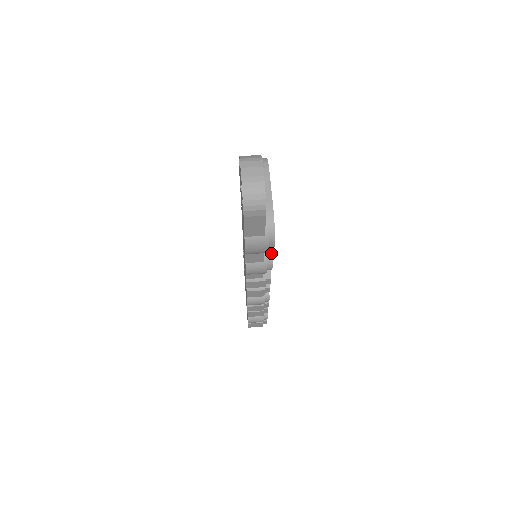
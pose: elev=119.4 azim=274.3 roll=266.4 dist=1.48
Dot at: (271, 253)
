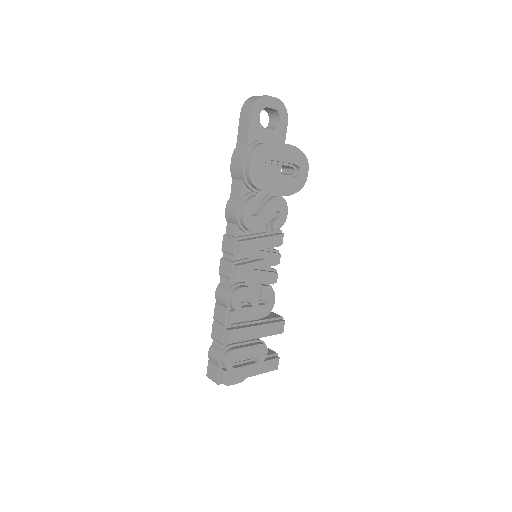
Dot at: (251, 198)
